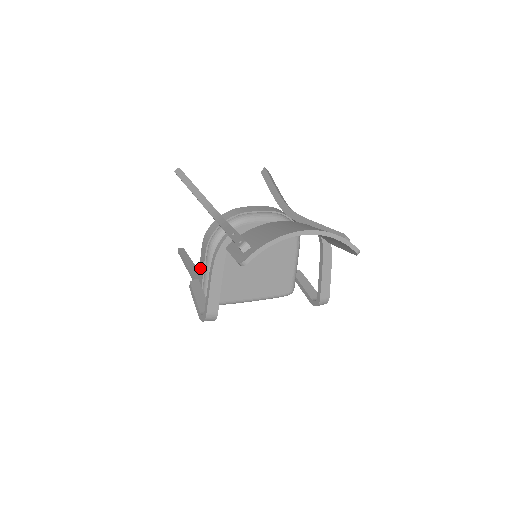
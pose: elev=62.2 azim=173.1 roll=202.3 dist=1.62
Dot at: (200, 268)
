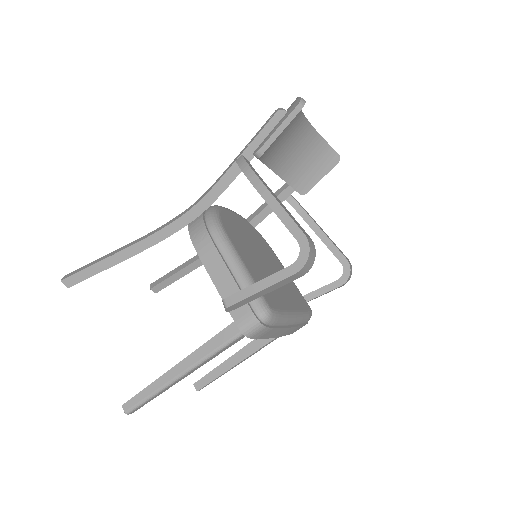
Dot at: (218, 282)
